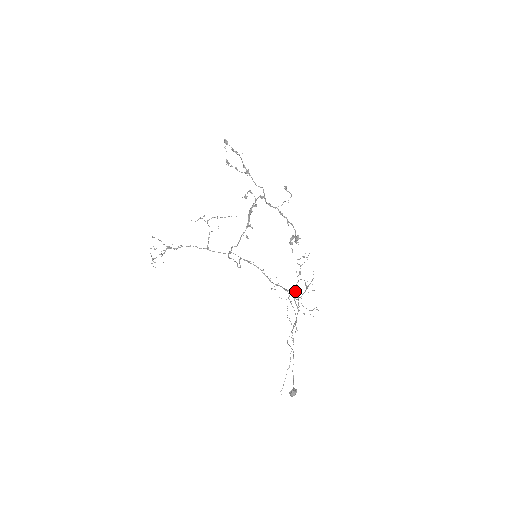
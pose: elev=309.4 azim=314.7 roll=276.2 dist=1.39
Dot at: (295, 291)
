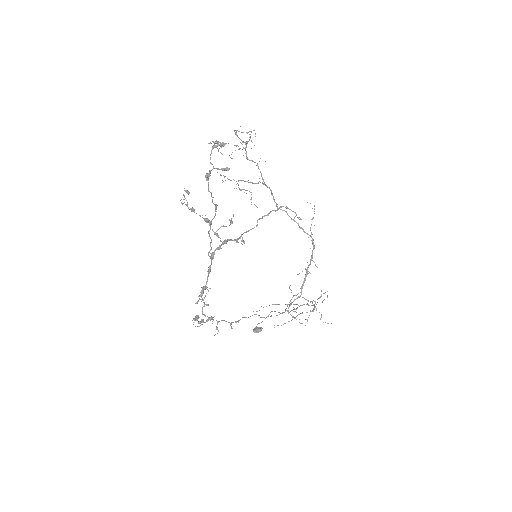
Dot at: occluded
